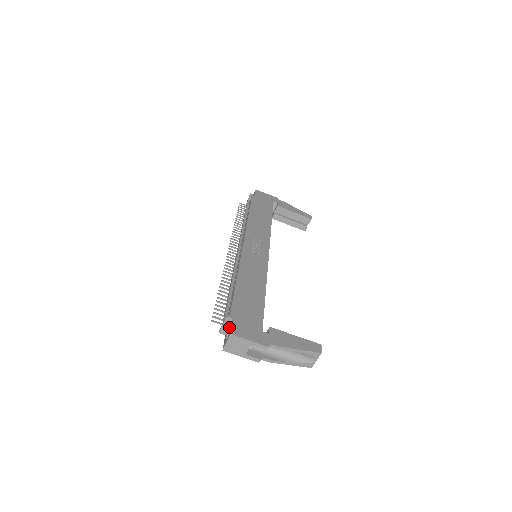
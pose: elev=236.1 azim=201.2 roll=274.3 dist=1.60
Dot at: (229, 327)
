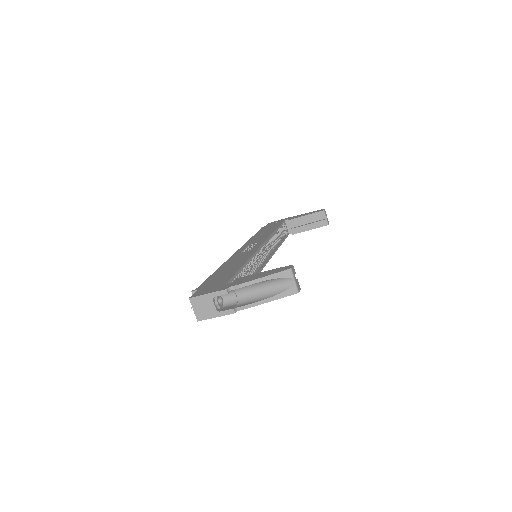
Dot at: occluded
